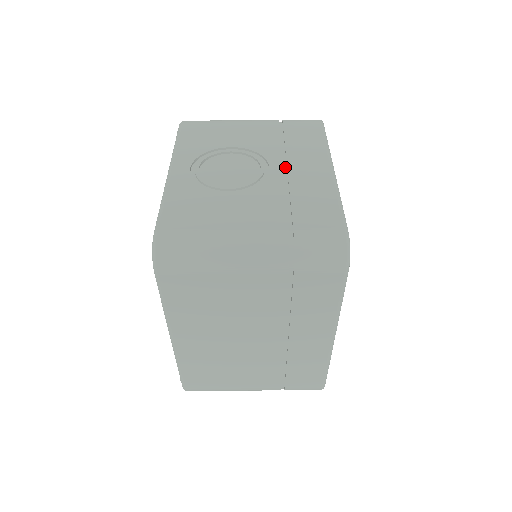
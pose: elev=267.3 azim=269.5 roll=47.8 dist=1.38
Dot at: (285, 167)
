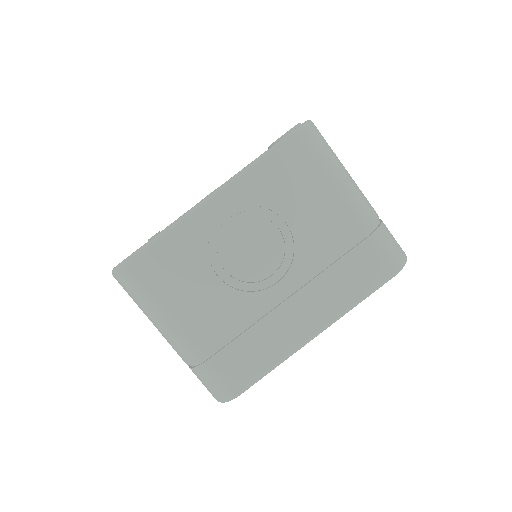
Dot at: (290, 293)
